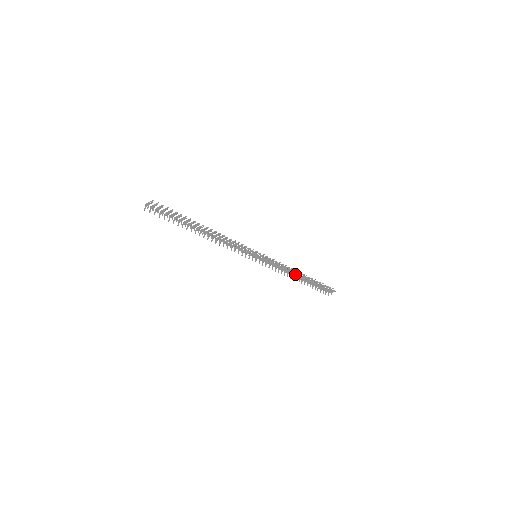
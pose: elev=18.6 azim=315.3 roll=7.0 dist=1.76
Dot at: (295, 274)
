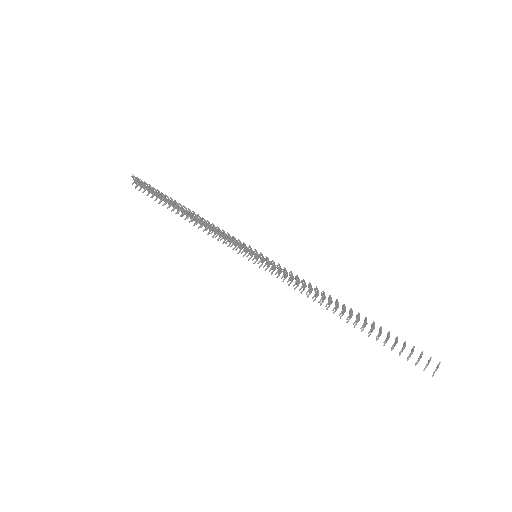
Dot at: (337, 304)
